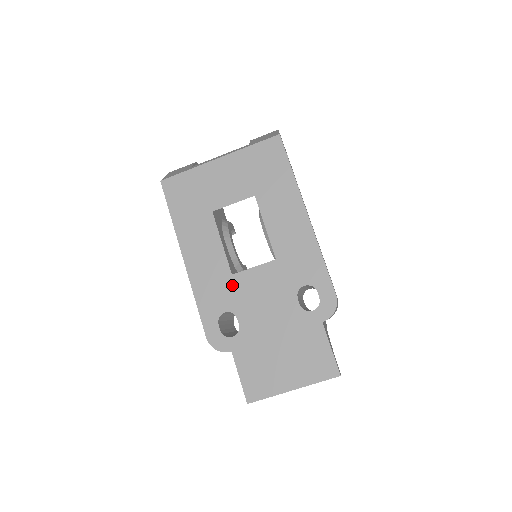
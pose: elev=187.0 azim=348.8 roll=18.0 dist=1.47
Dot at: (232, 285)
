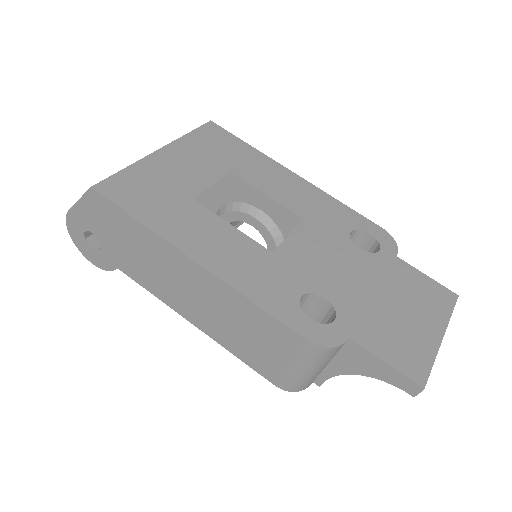
Dot at: (282, 263)
